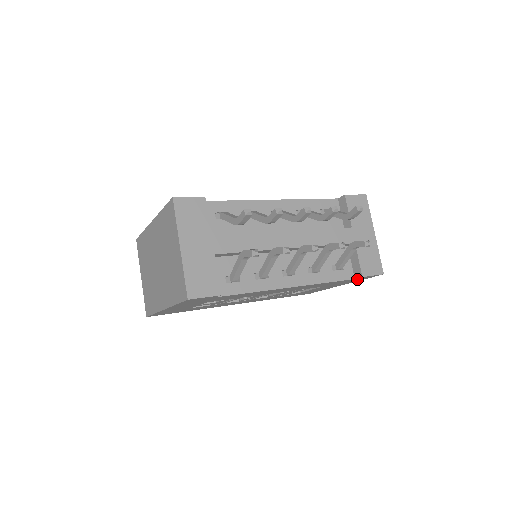
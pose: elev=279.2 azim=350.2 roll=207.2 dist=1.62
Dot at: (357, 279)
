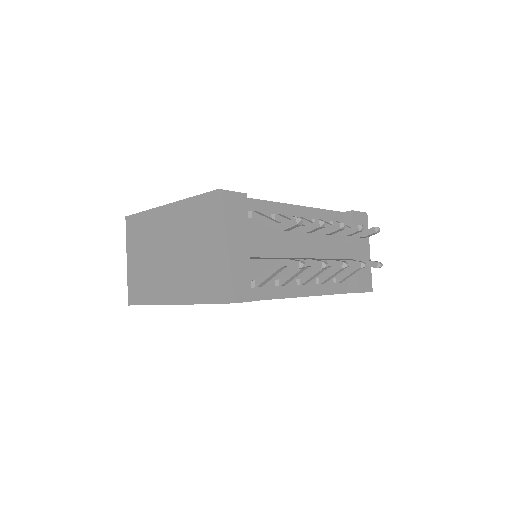
Dot at: occluded
